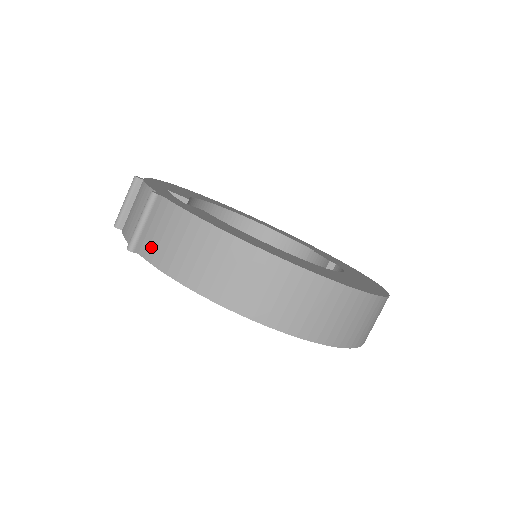
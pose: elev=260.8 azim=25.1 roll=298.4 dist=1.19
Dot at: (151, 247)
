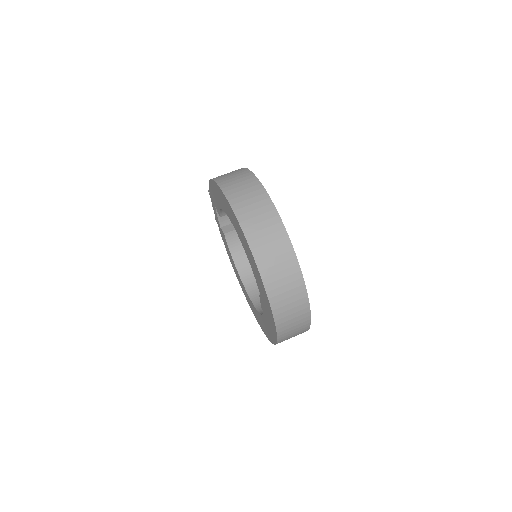
Dot at: occluded
